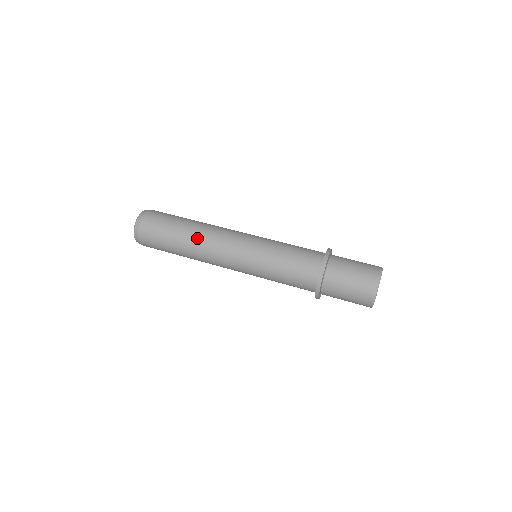
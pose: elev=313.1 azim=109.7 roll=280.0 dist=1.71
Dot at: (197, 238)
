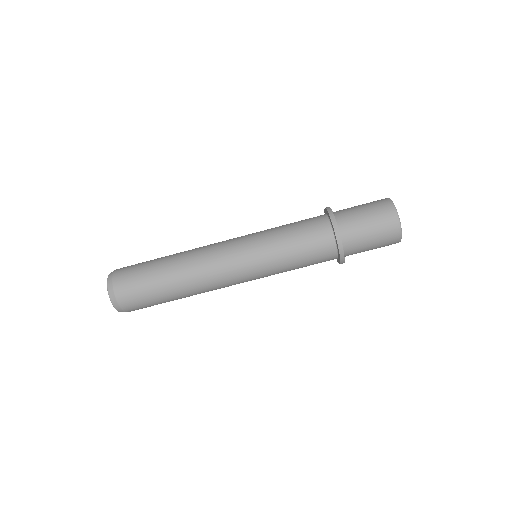
Dot at: occluded
